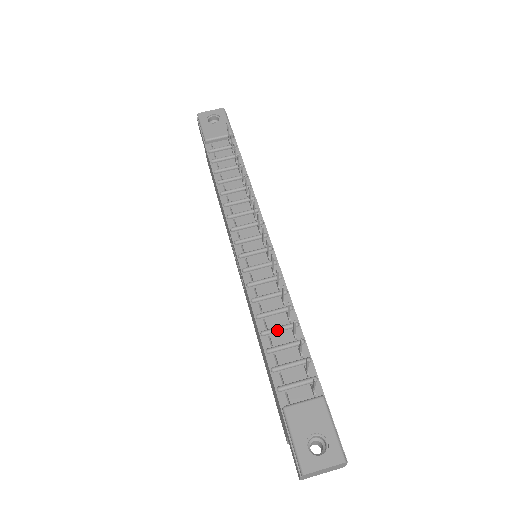
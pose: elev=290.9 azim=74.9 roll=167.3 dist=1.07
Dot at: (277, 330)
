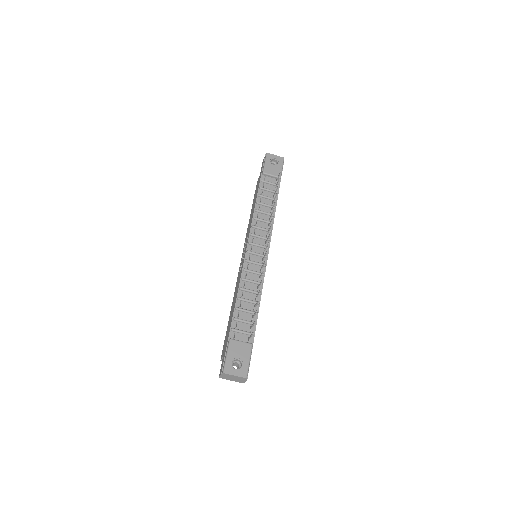
Dot at: (247, 301)
